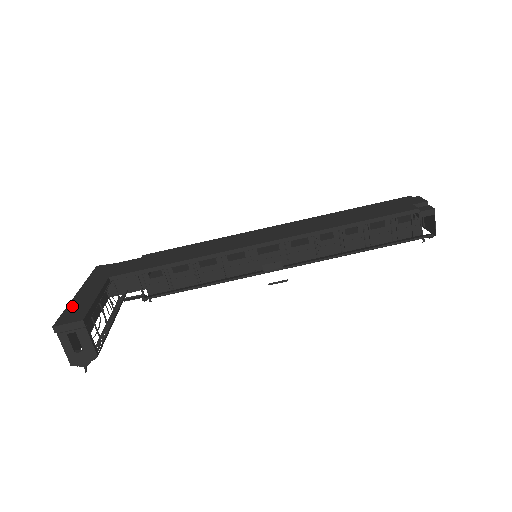
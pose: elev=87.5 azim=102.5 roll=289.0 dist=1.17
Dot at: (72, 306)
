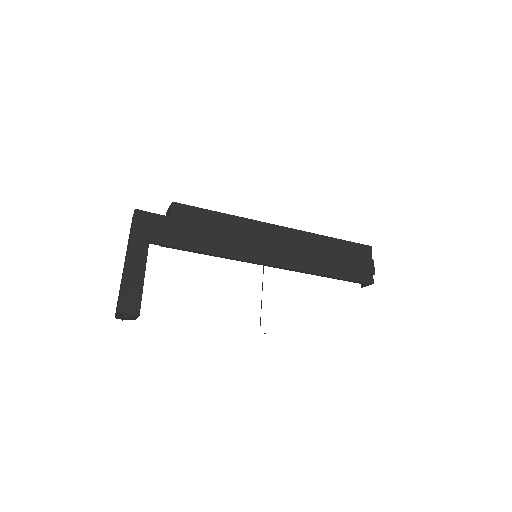
Dot at: (126, 284)
